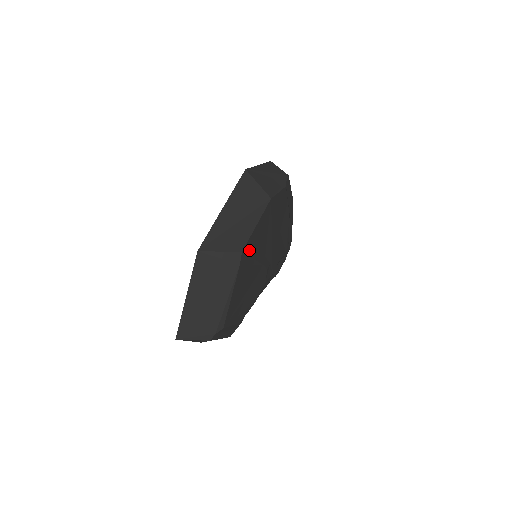
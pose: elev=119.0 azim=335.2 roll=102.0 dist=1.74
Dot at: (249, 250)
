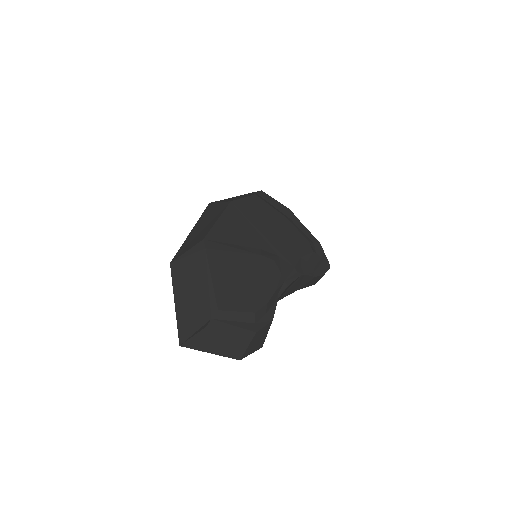
Dot at: (219, 240)
